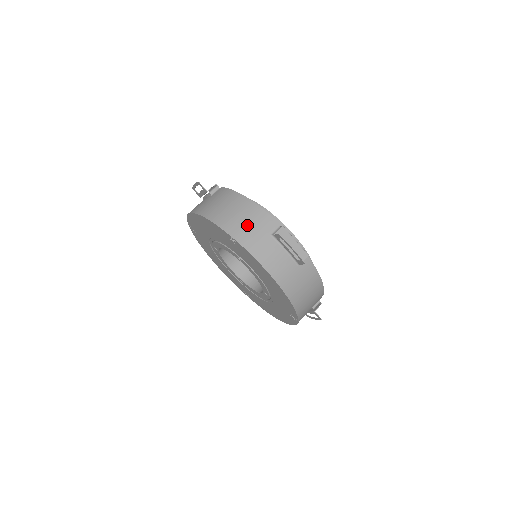
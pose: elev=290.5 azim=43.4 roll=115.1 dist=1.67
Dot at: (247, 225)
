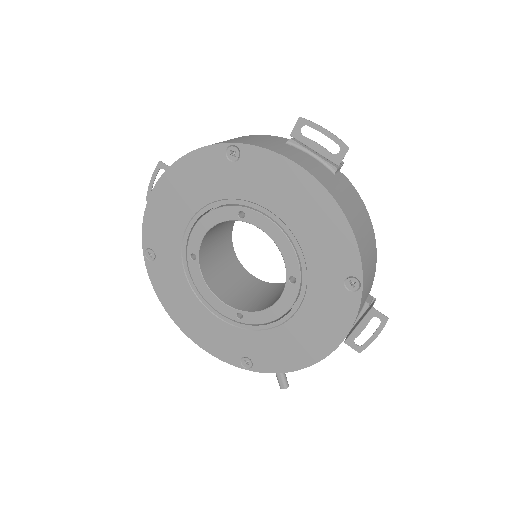
Dot at: (248, 139)
